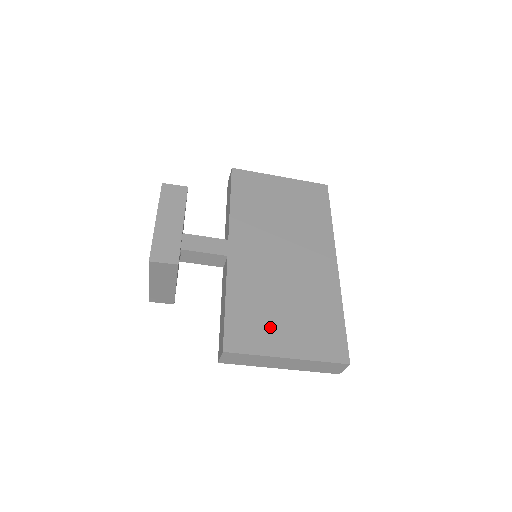
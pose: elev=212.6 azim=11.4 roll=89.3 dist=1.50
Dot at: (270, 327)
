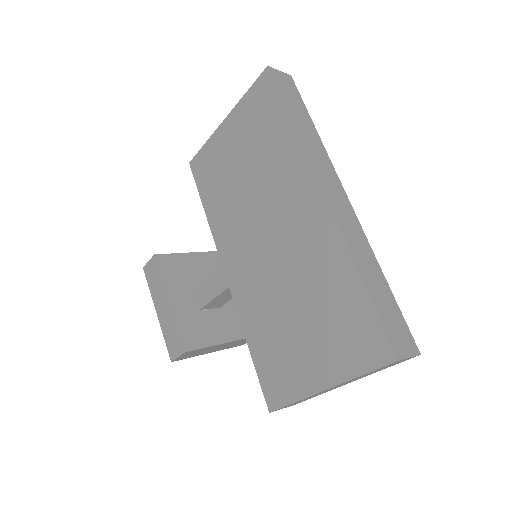
Dot at: (293, 356)
